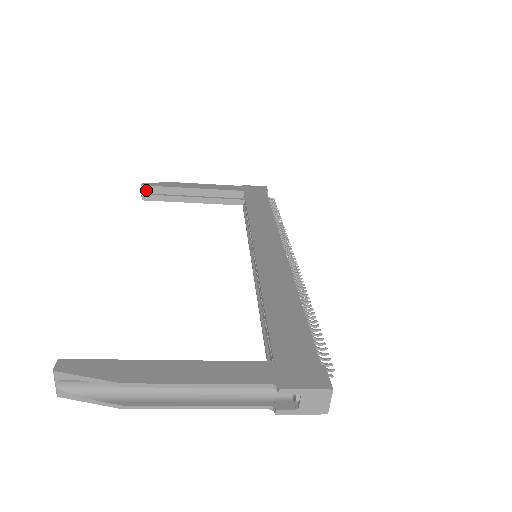
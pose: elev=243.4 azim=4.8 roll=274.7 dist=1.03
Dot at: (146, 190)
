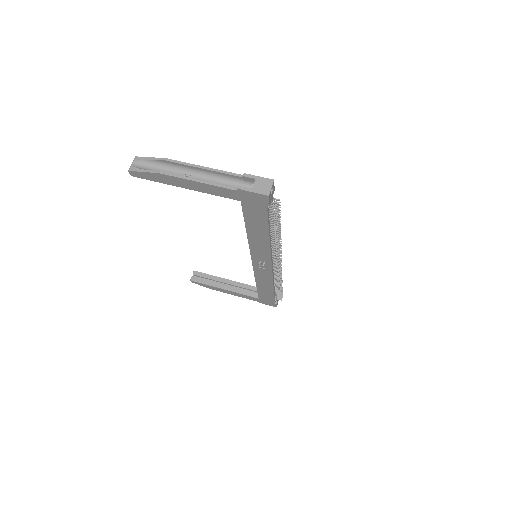
Dot at: (196, 274)
